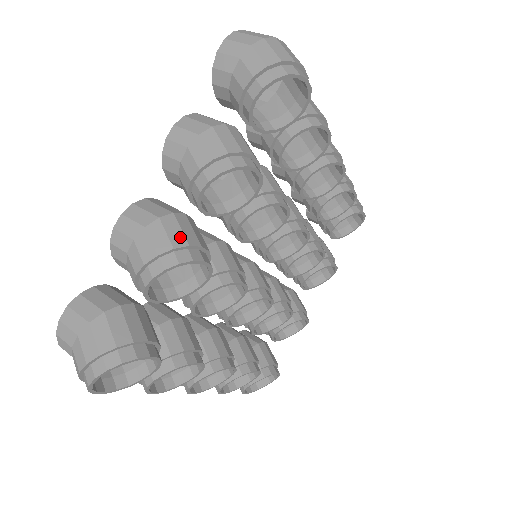
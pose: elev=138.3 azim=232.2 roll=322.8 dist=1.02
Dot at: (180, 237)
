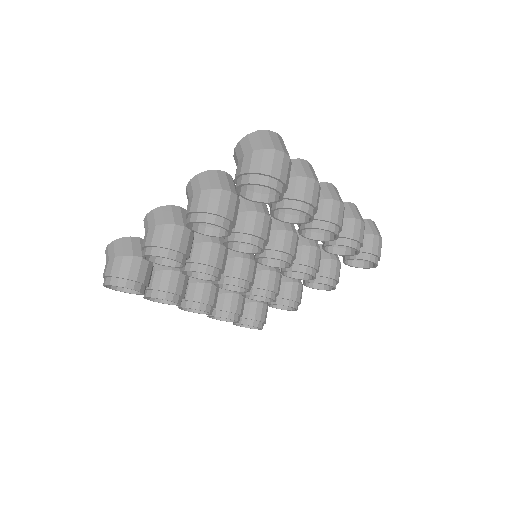
Dot at: (168, 241)
